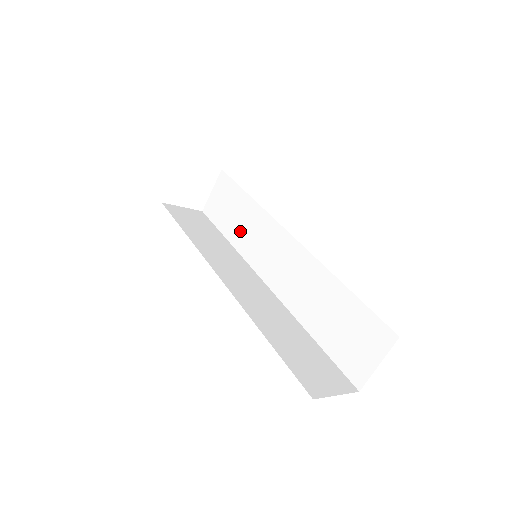
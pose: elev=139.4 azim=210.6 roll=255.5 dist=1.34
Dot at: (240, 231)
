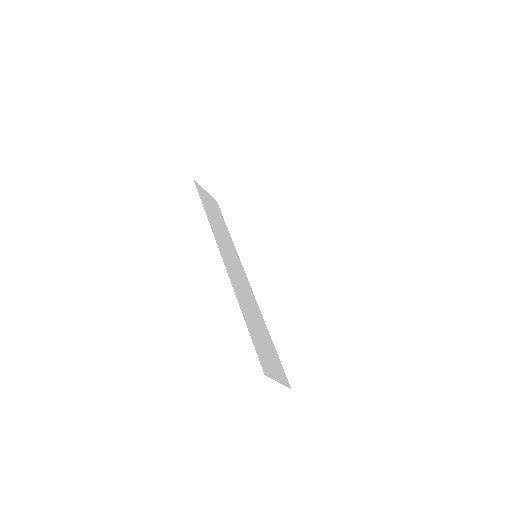
Dot at: (245, 232)
